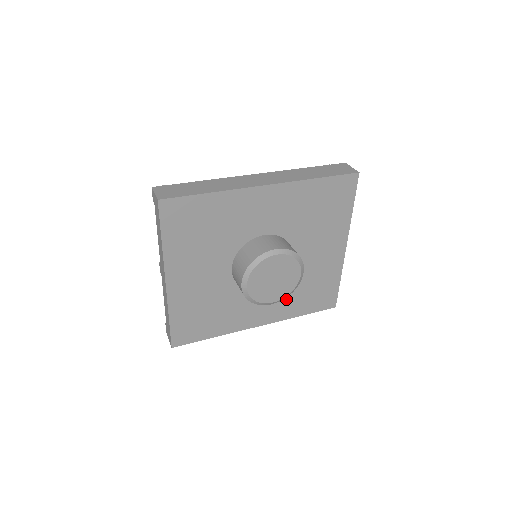
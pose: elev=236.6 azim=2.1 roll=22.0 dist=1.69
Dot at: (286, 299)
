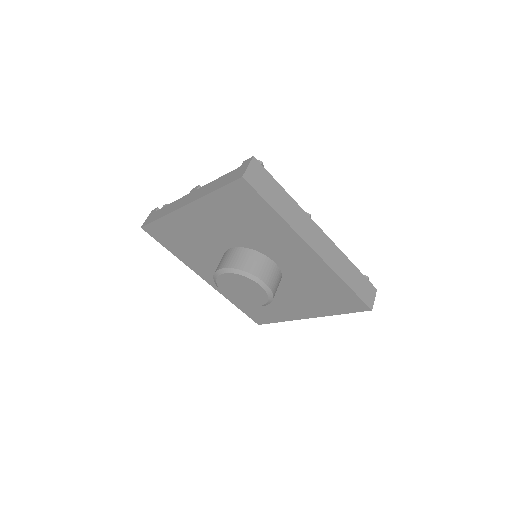
Dot at: occluded
